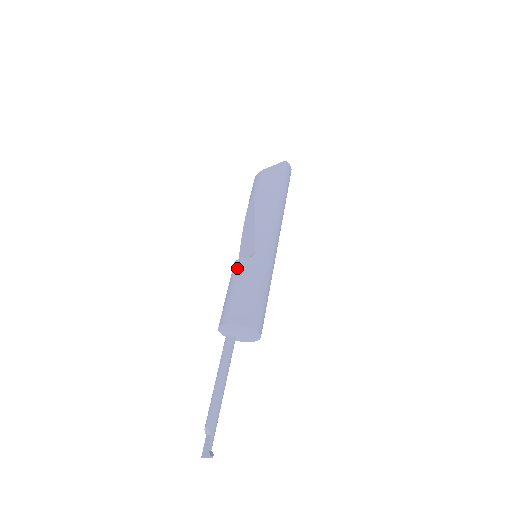
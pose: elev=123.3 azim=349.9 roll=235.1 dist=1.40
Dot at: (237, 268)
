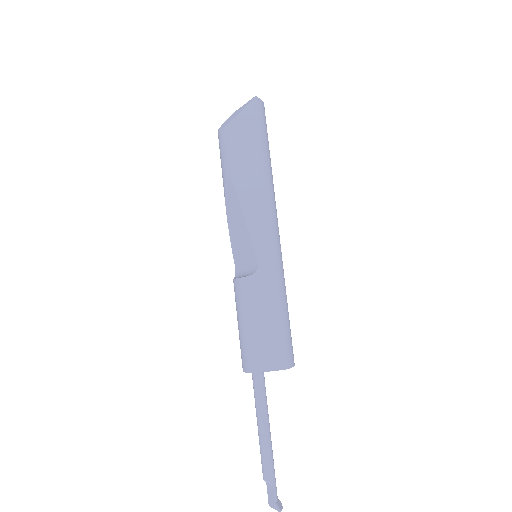
Dot at: (242, 293)
